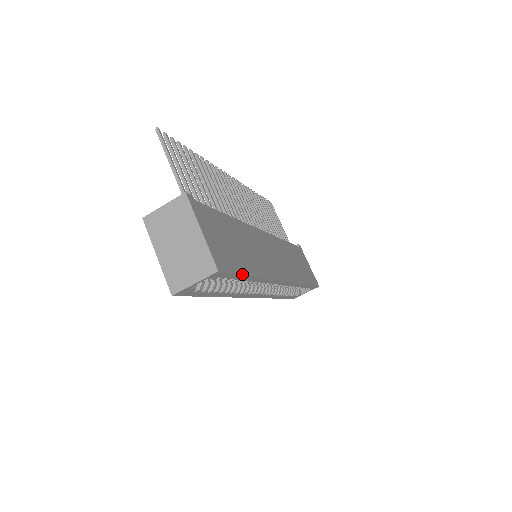
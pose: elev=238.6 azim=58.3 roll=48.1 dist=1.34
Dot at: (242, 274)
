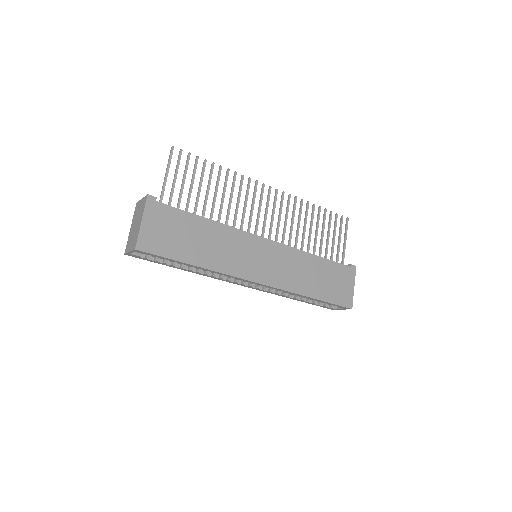
Dot at: (173, 259)
